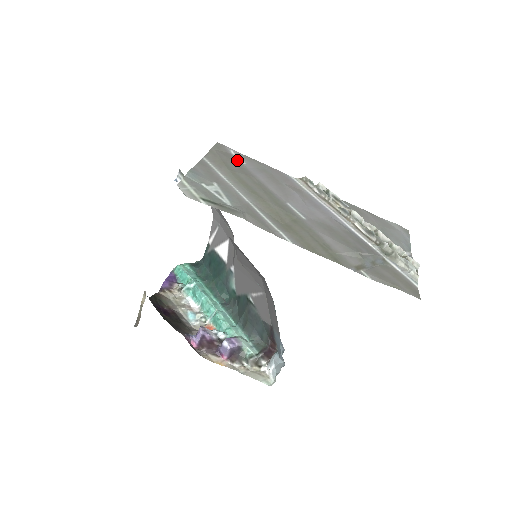
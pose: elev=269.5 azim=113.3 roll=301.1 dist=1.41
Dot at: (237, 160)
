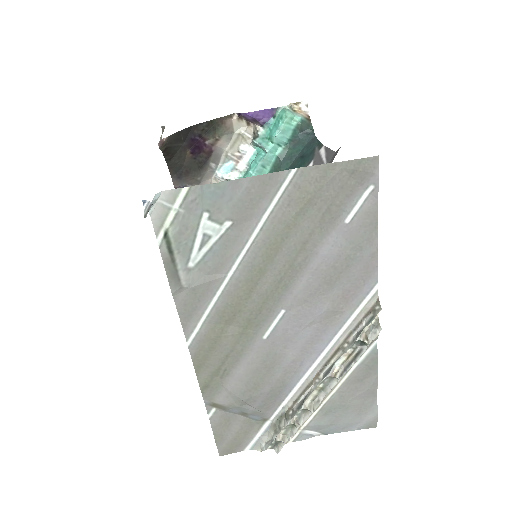
Dot at: (346, 209)
